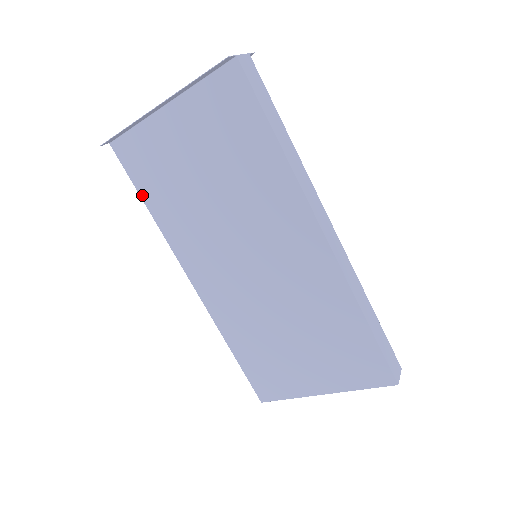
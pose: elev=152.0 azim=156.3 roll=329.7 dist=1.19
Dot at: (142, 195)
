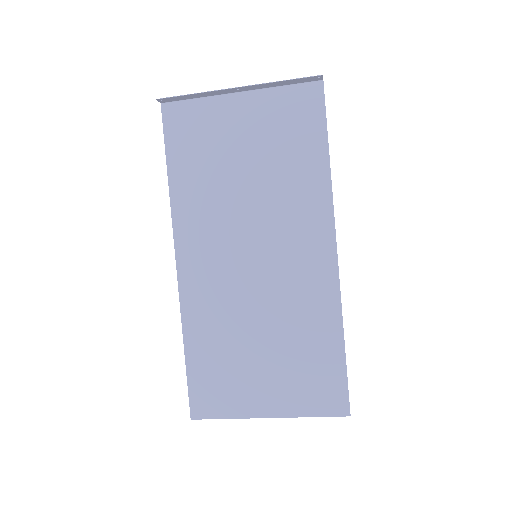
Dot at: (169, 161)
